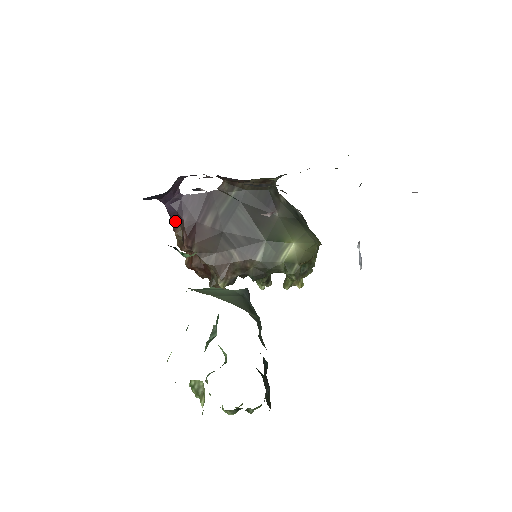
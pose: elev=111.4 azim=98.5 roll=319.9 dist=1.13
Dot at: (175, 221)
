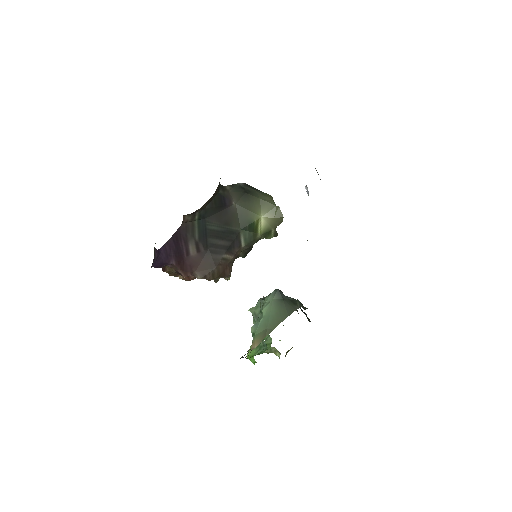
Dot at: occluded
